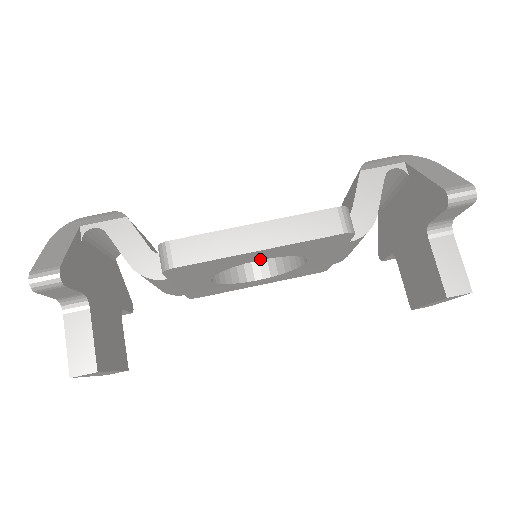
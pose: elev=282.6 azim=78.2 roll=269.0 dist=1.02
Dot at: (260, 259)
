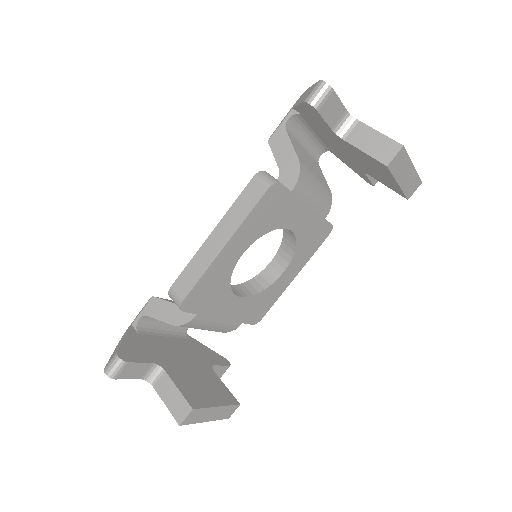
Dot at: (242, 253)
